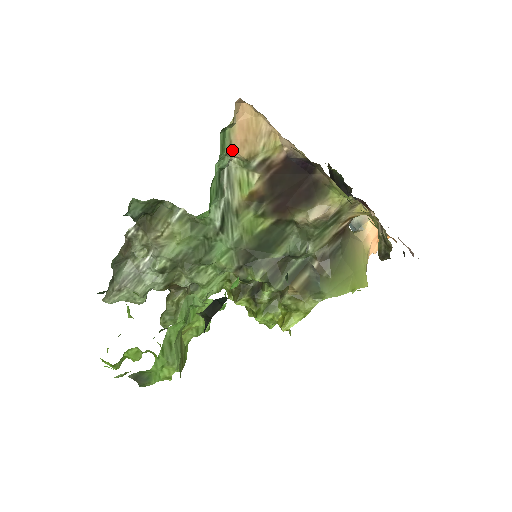
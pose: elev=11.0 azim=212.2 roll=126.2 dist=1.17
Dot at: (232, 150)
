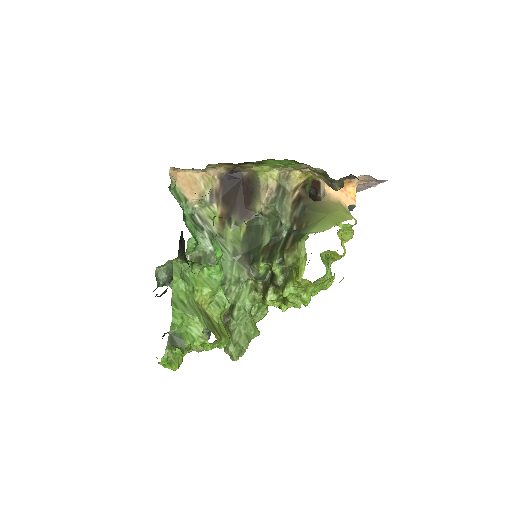
Dot at: (188, 199)
